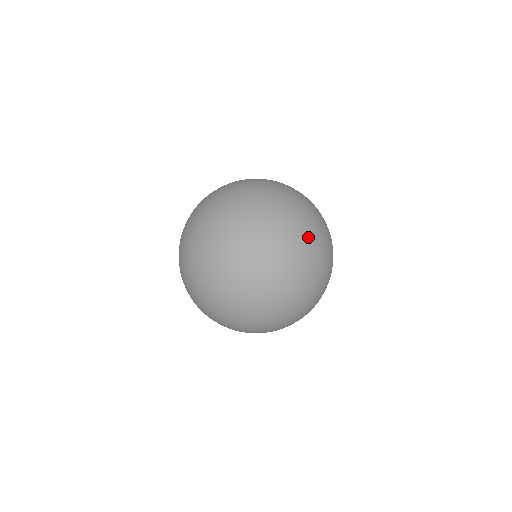
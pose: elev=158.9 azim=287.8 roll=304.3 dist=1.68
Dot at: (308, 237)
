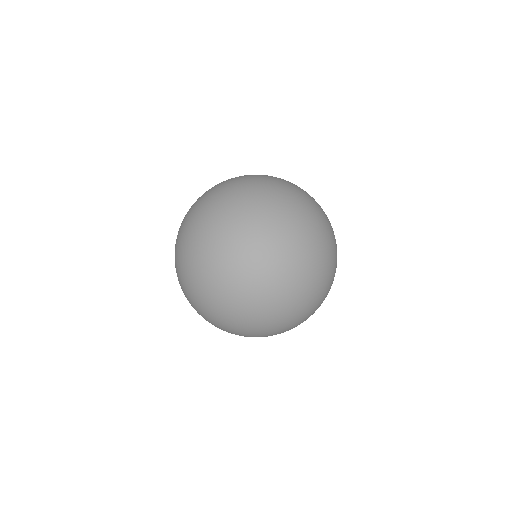
Dot at: (272, 202)
